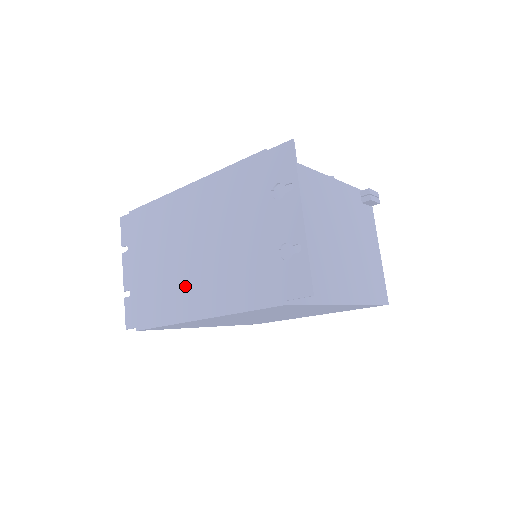
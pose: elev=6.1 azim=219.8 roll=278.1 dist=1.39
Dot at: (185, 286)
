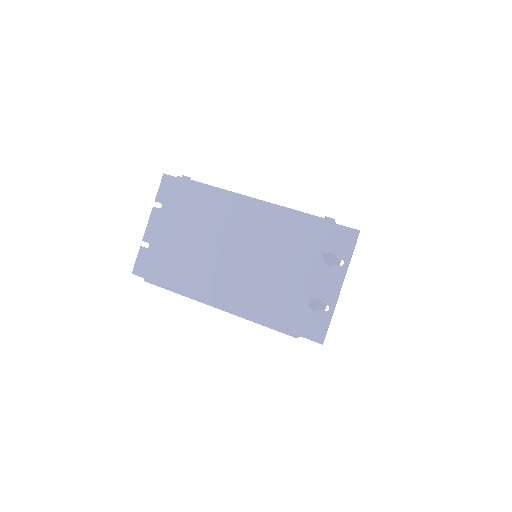
Dot at: (213, 275)
